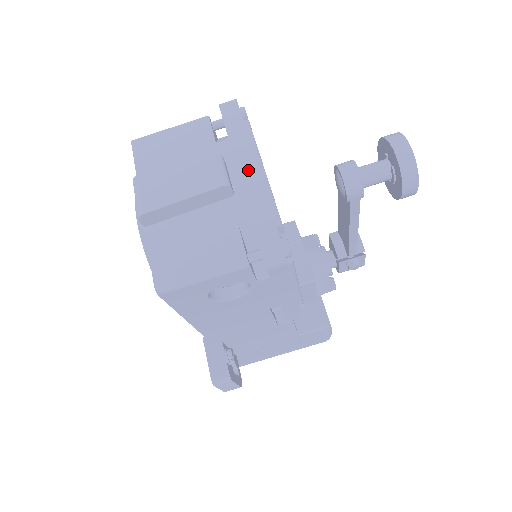
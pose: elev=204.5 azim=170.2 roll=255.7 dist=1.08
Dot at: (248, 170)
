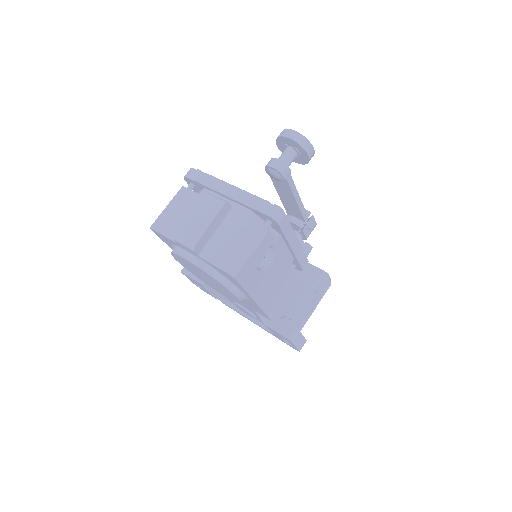
Dot at: (229, 191)
